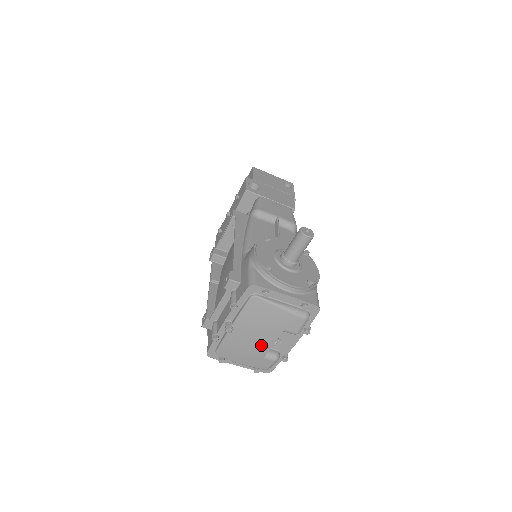
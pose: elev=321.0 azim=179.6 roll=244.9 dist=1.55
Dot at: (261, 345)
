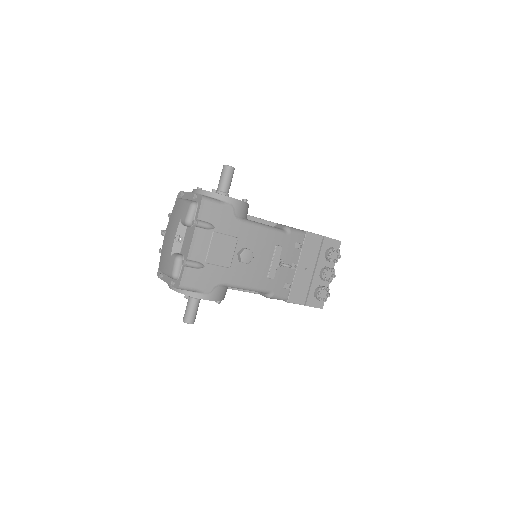
Dot at: (171, 241)
